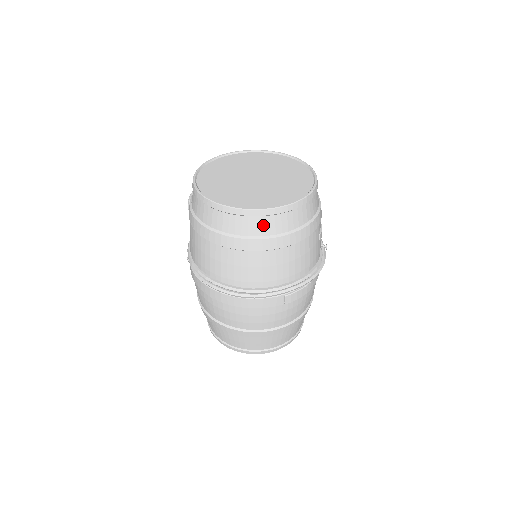
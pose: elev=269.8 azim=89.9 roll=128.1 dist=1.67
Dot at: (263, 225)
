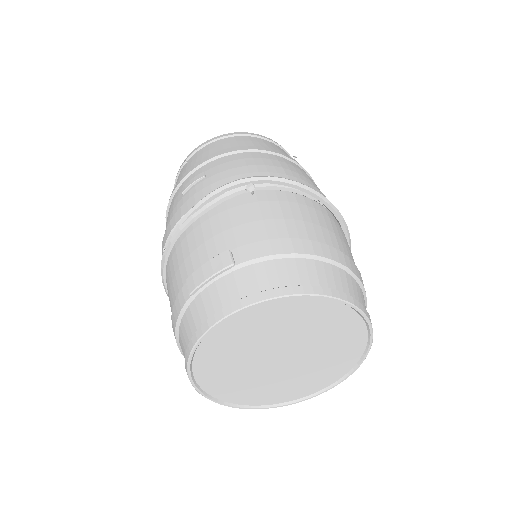
Dot at: occluded
